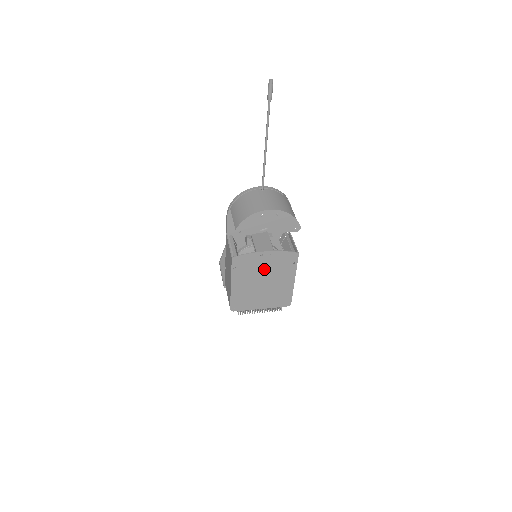
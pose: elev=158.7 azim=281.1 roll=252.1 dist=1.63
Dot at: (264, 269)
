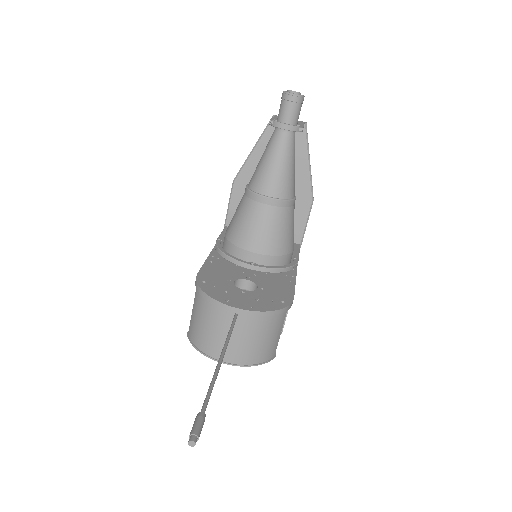
Dot at: occluded
